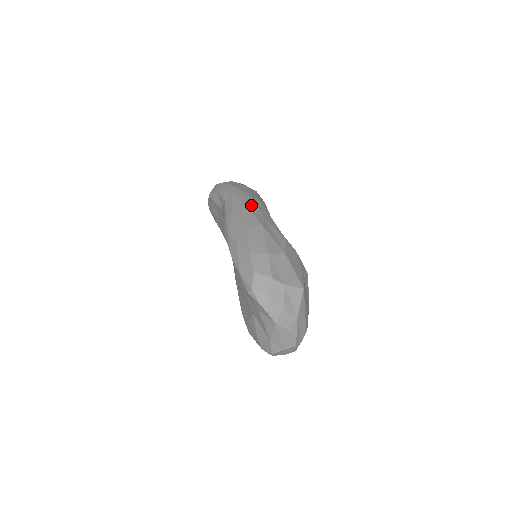
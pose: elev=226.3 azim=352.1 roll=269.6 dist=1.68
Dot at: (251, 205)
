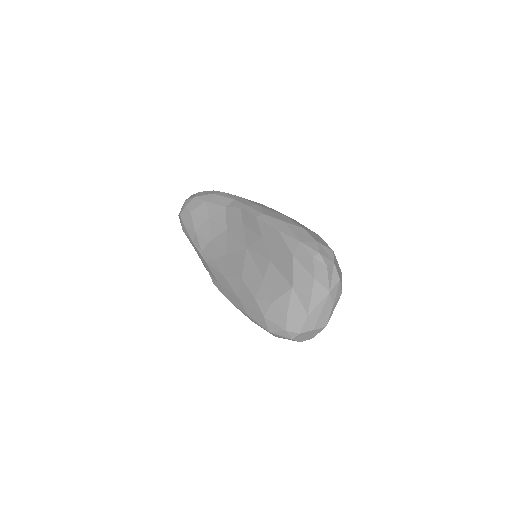
Dot at: occluded
